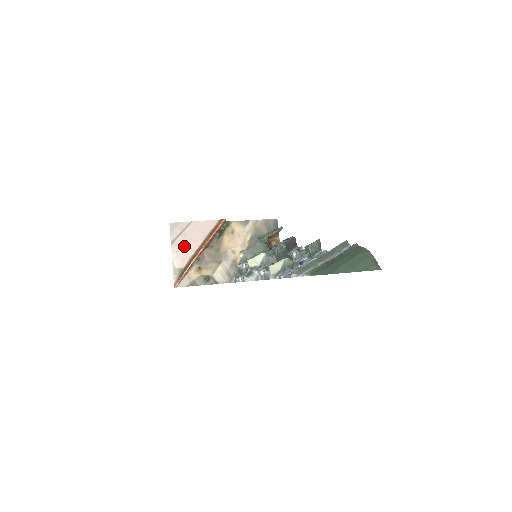
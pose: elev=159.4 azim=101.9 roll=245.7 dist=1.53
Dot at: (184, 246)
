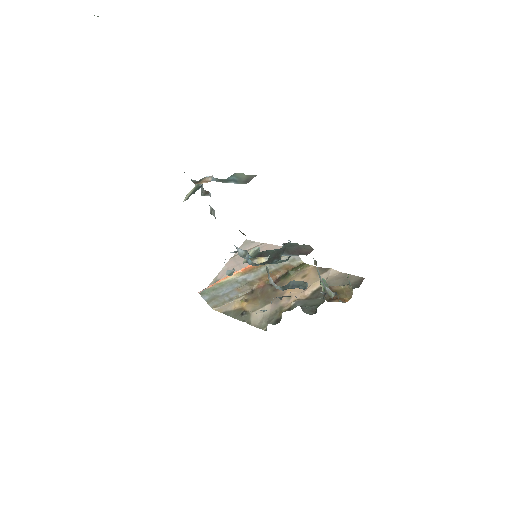
Dot at: (239, 262)
